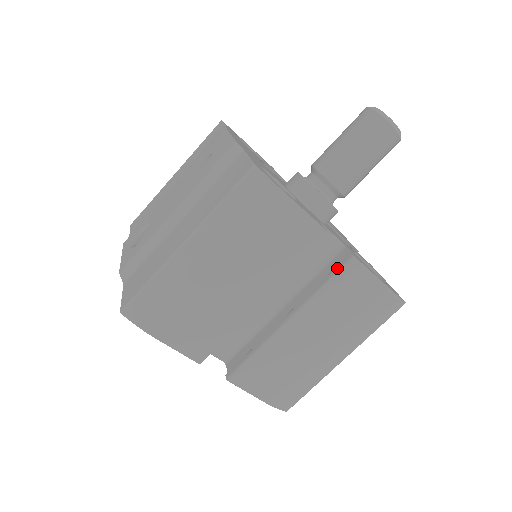
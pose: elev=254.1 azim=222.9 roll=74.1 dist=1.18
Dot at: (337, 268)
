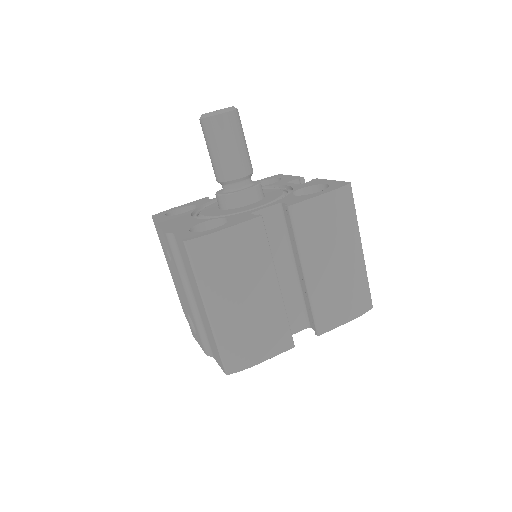
Dot at: (290, 222)
